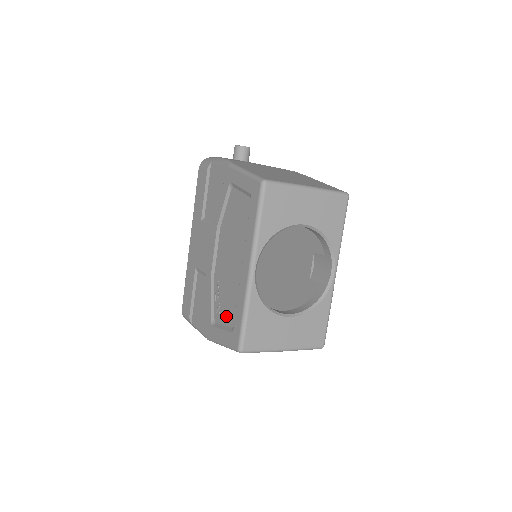
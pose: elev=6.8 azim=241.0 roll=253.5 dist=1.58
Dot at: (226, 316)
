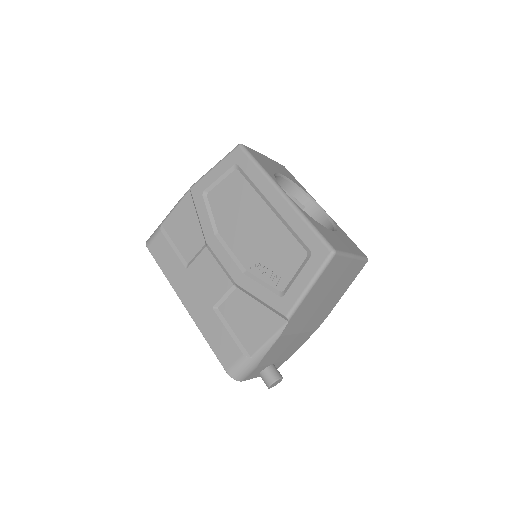
Dot at: (291, 263)
